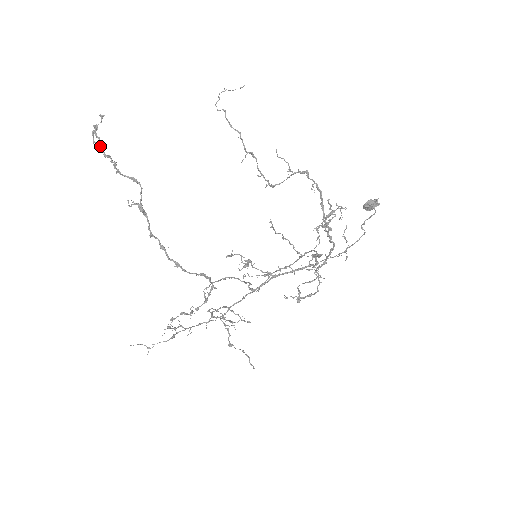
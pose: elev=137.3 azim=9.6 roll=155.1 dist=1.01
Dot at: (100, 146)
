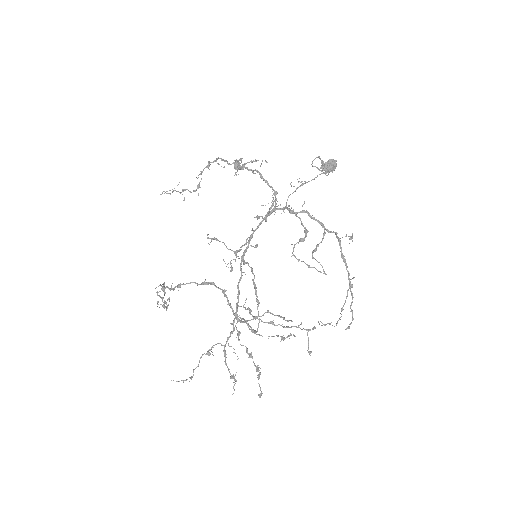
Dot at: (162, 306)
